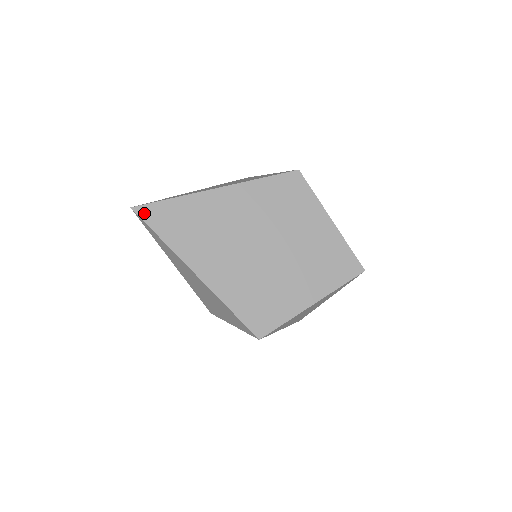
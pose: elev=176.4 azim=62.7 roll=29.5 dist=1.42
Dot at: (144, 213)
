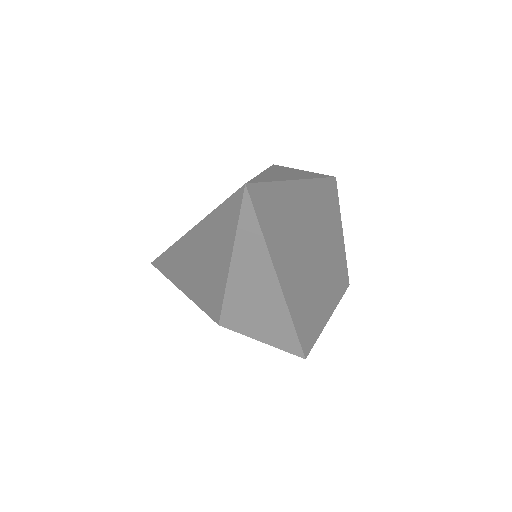
Dot at: (255, 195)
